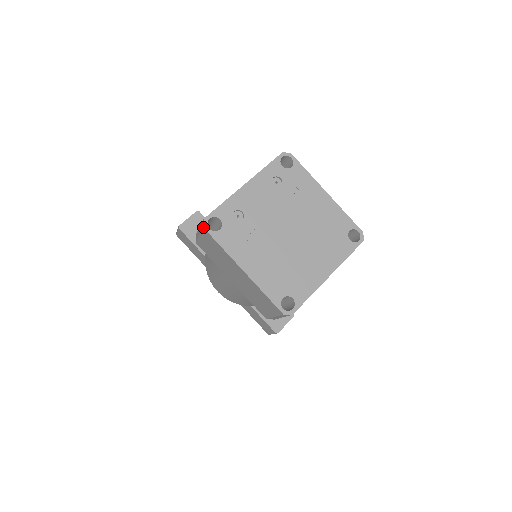
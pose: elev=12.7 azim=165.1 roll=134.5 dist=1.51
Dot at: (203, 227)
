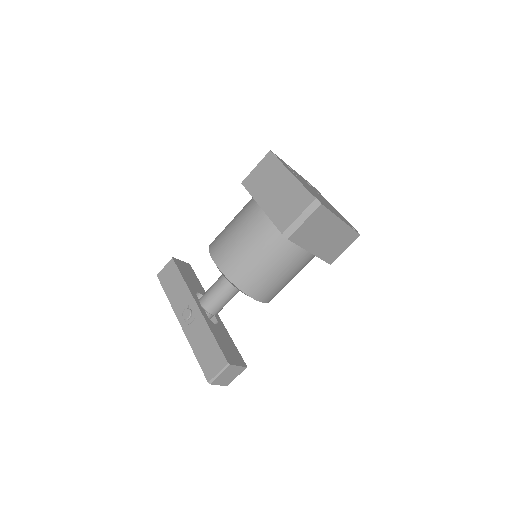
Dot at: (270, 150)
